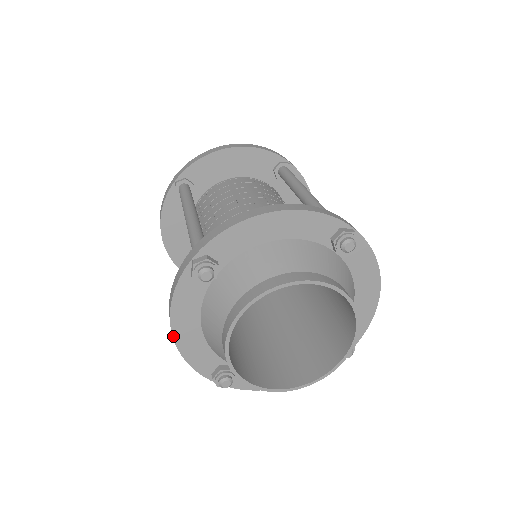
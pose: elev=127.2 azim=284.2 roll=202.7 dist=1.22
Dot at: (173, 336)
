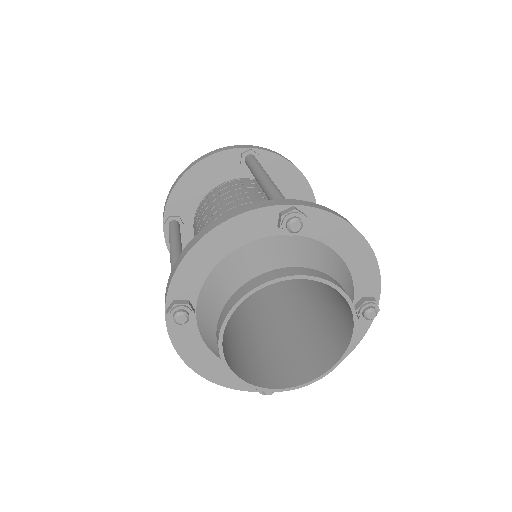
Dot at: (197, 373)
